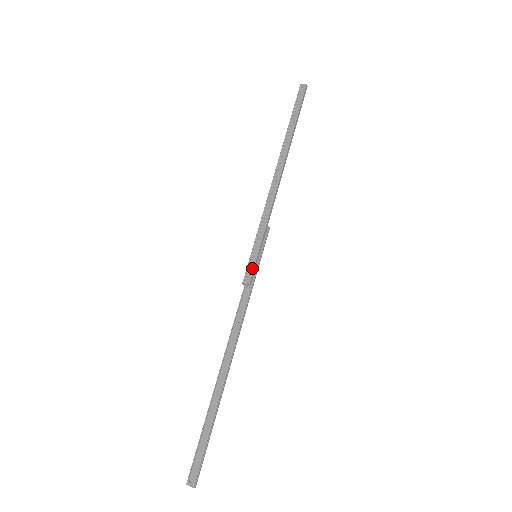
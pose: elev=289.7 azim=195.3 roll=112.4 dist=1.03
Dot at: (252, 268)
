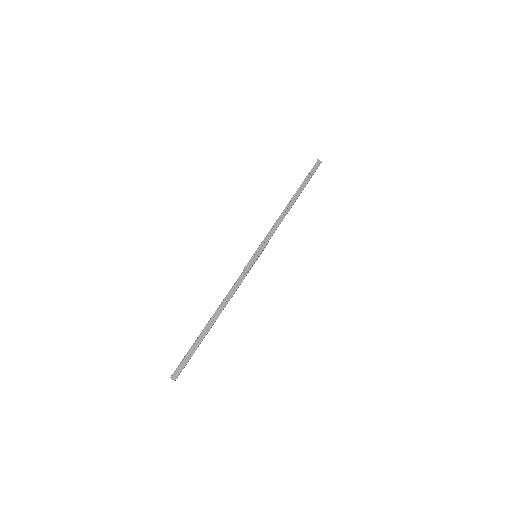
Dot at: (252, 263)
